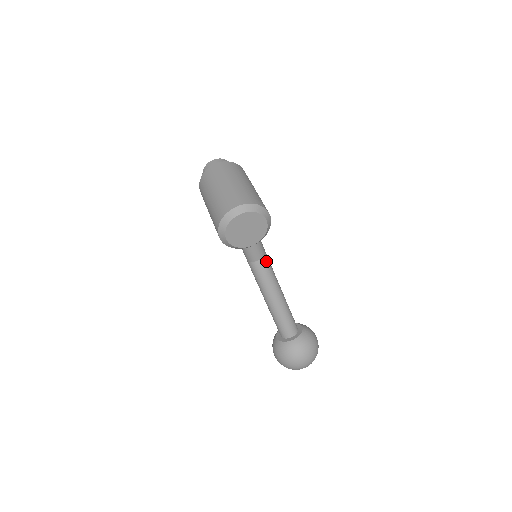
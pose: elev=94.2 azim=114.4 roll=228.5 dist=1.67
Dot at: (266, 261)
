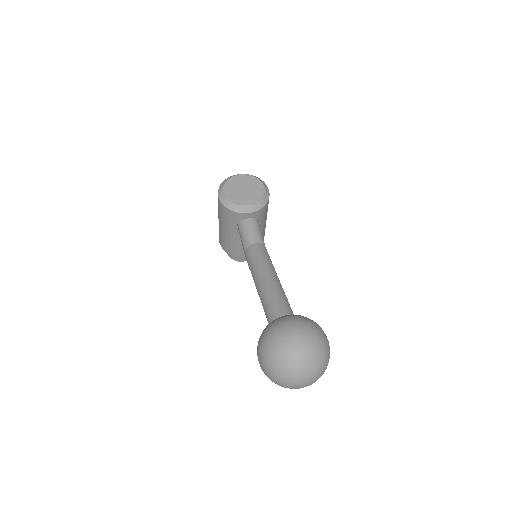
Dot at: (264, 248)
